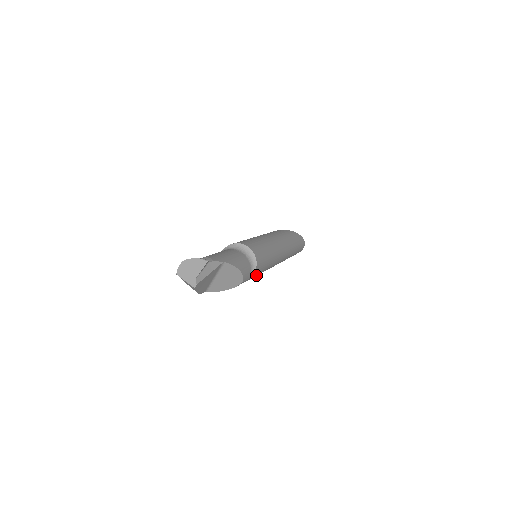
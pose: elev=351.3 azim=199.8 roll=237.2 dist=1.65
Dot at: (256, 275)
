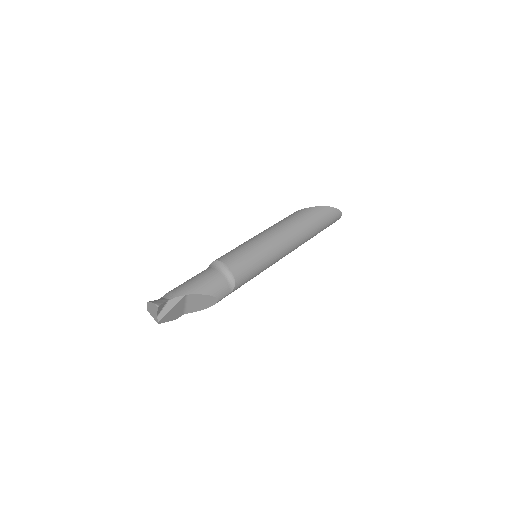
Dot at: (246, 282)
